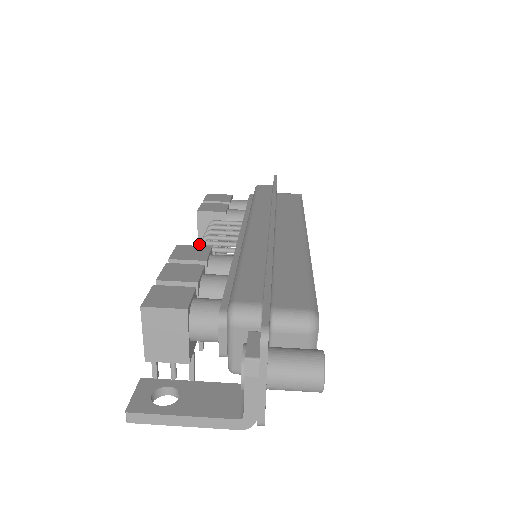
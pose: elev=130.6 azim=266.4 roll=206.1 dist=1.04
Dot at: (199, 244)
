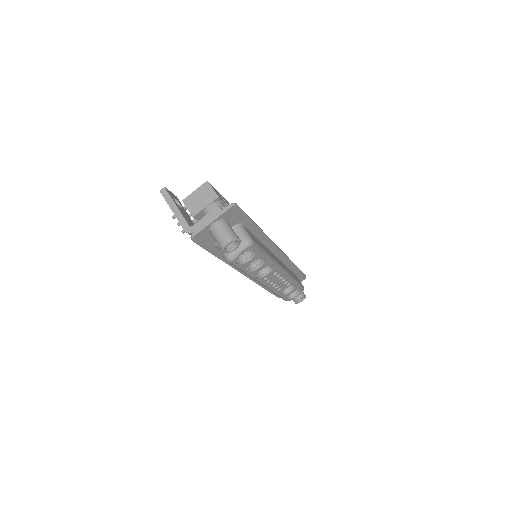
Dot at: occluded
